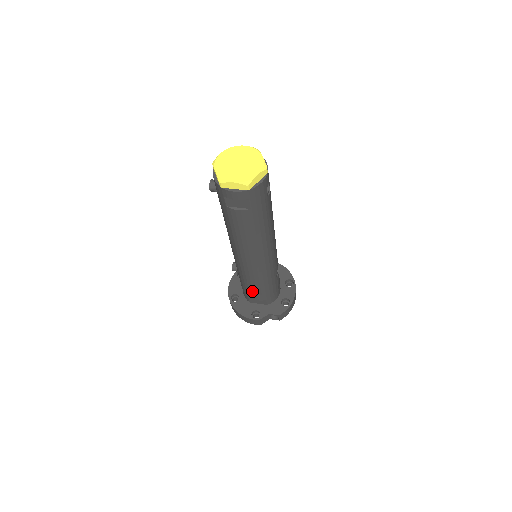
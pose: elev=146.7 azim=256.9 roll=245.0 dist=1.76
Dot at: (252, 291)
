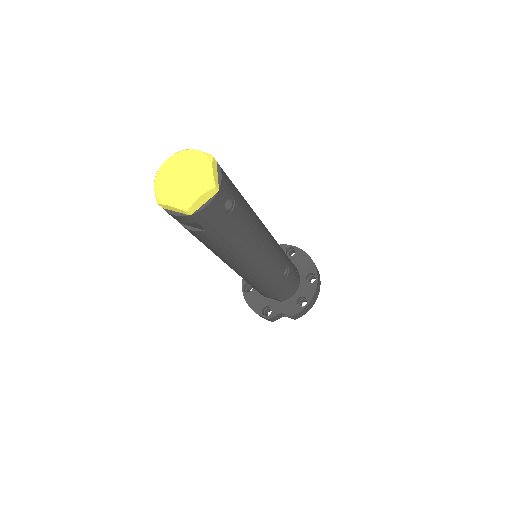
Dot at: (257, 290)
